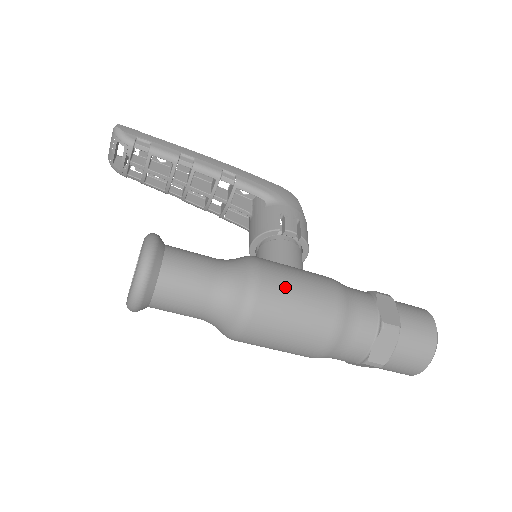
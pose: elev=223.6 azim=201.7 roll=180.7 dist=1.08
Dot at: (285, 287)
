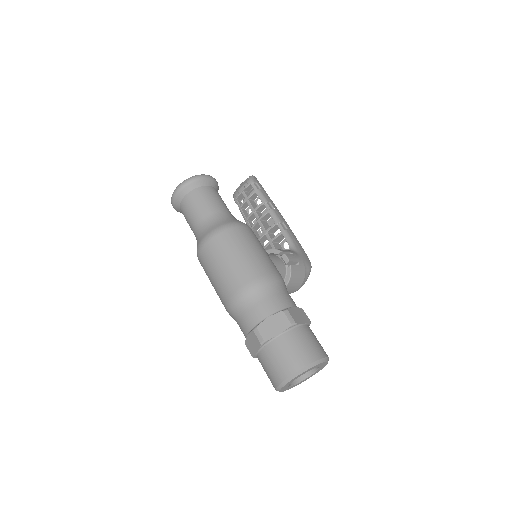
Dot at: (250, 240)
